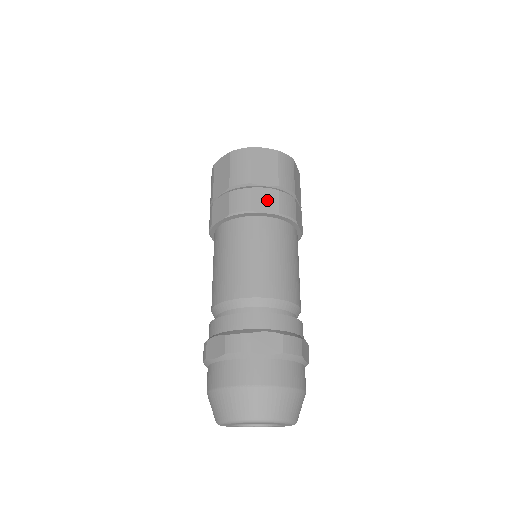
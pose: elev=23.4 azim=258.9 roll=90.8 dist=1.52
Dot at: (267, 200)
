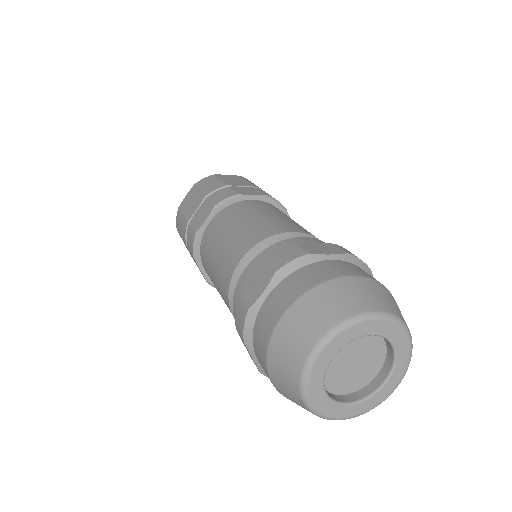
Dot at: occluded
